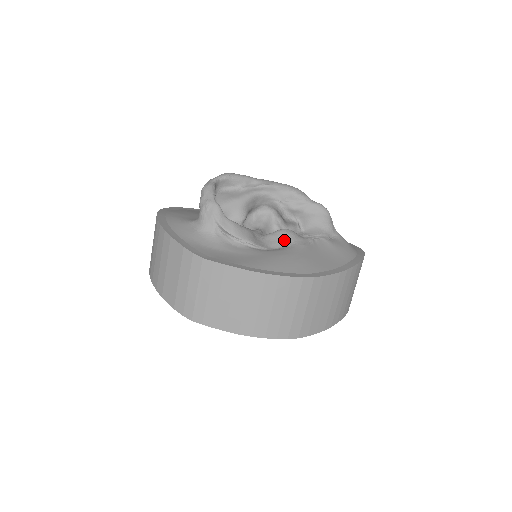
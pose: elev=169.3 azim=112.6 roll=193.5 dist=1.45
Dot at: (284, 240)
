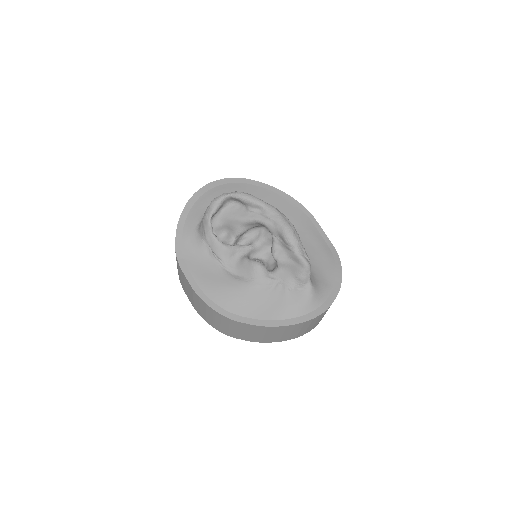
Dot at: (248, 272)
